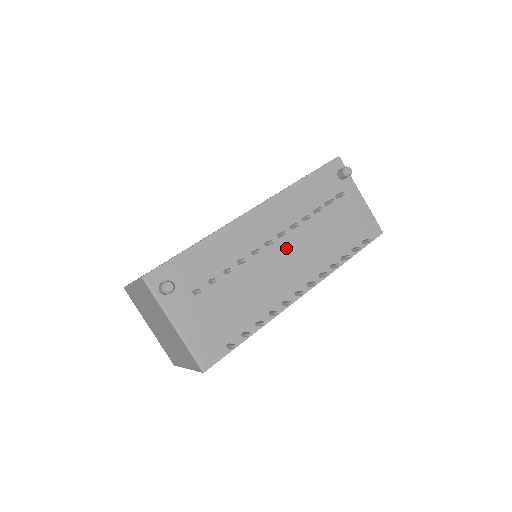
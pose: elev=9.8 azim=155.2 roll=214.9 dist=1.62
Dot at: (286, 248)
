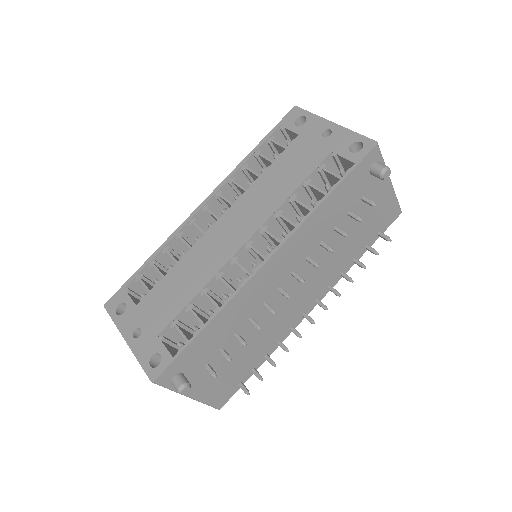
Dot at: occluded
